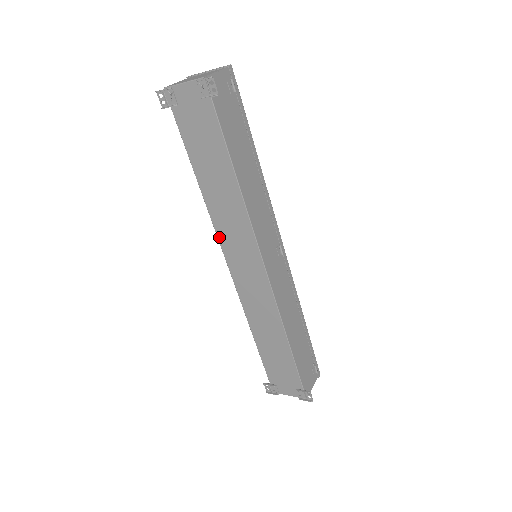
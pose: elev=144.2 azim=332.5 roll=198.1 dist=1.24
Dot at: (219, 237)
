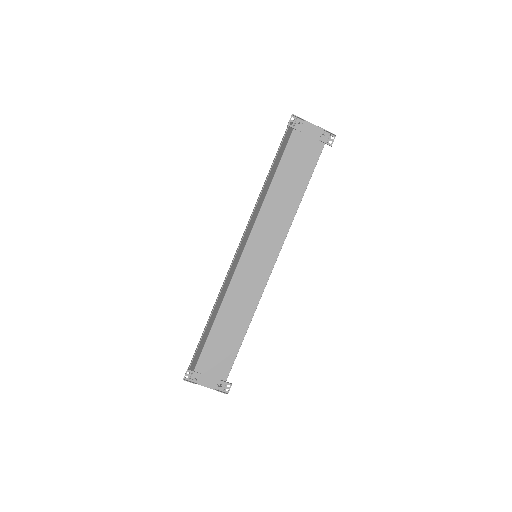
Dot at: (255, 227)
